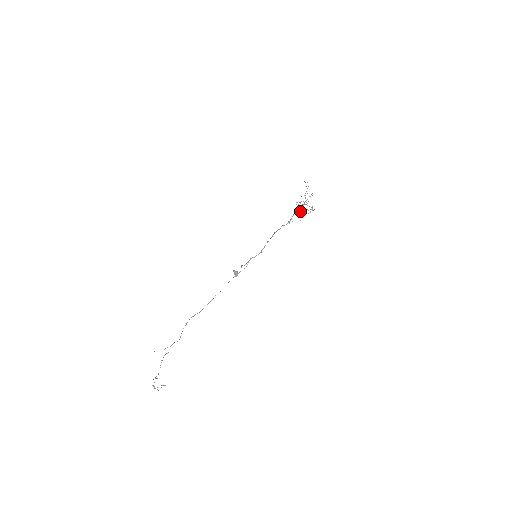
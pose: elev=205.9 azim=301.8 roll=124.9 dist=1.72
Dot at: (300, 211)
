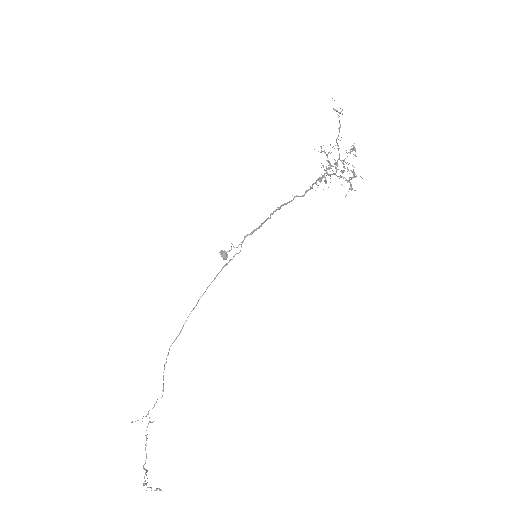
Dot at: occluded
